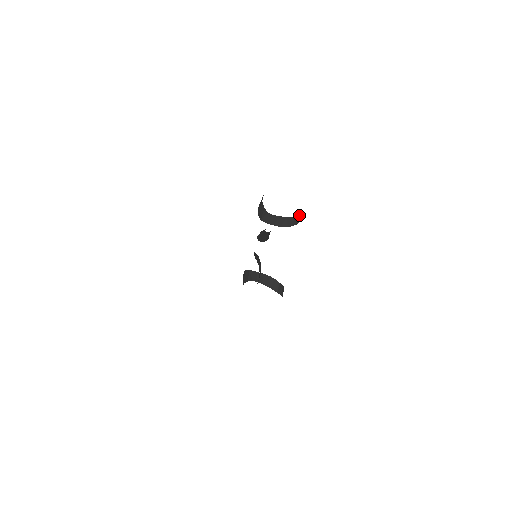
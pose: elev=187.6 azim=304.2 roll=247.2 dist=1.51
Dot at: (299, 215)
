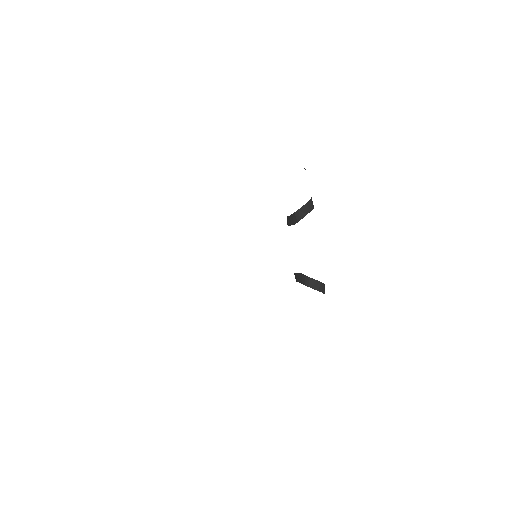
Dot at: (302, 208)
